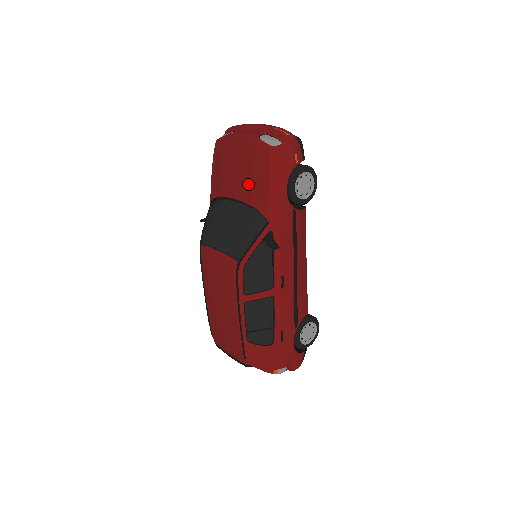
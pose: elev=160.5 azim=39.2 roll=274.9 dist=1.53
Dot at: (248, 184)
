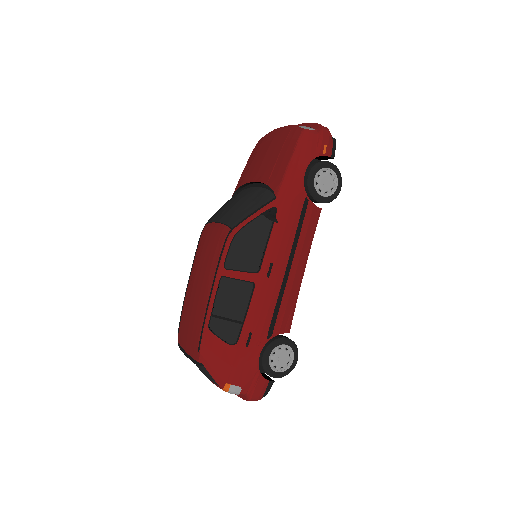
Dot at: (271, 165)
